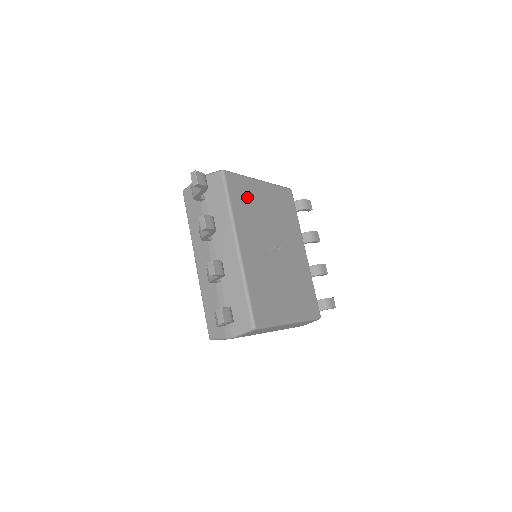
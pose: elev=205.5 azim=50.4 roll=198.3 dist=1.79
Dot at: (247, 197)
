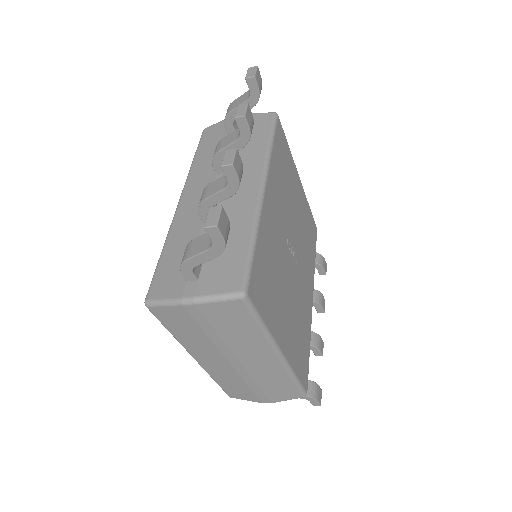
Dot at: (286, 167)
